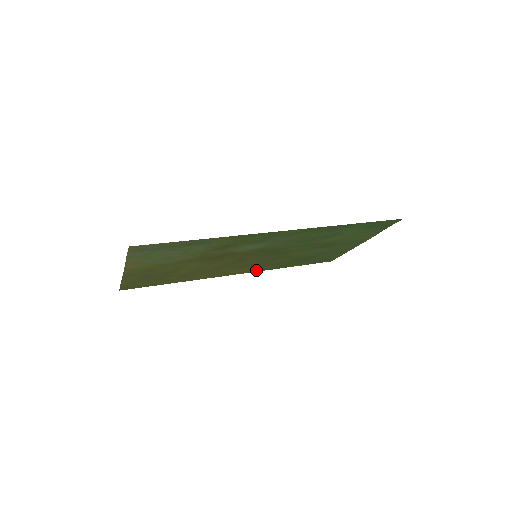
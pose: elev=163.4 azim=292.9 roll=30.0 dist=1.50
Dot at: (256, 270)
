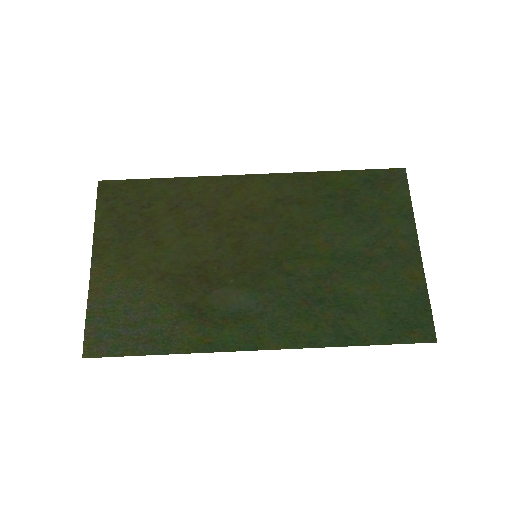
Dot at: (281, 180)
